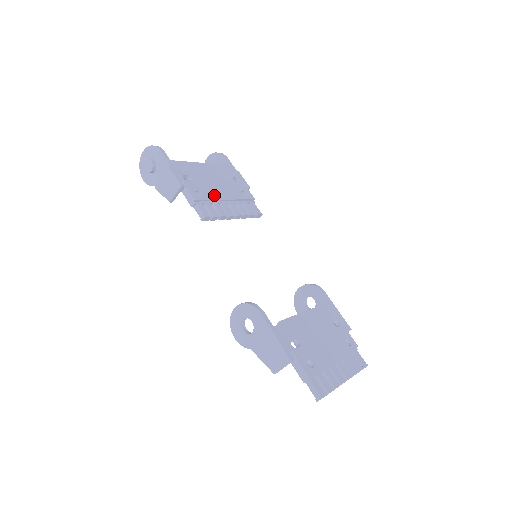
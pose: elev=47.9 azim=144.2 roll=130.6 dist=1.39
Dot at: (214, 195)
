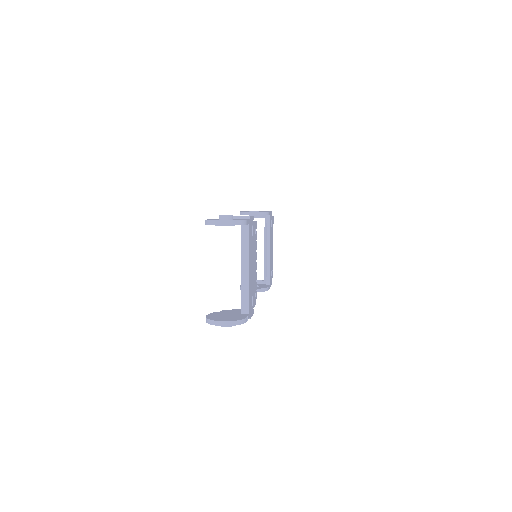
Dot at: (255, 278)
